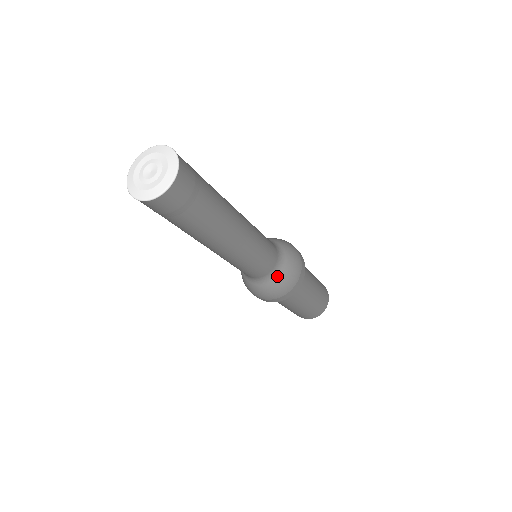
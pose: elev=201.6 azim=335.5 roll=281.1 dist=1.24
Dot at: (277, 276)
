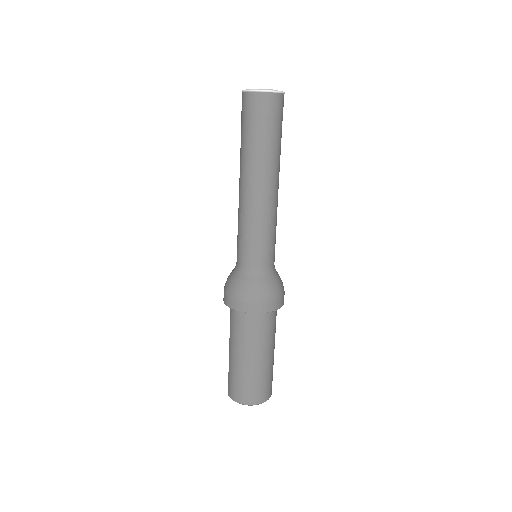
Dot at: (259, 278)
